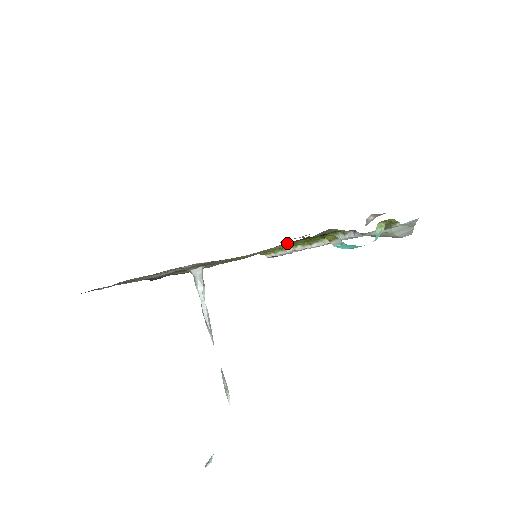
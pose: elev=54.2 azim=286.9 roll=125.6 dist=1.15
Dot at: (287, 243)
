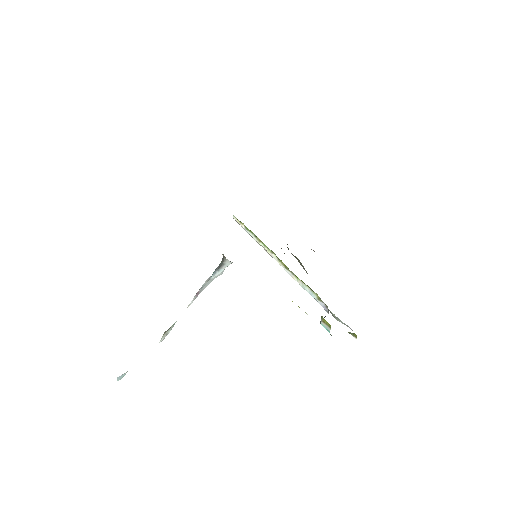
Dot at: occluded
